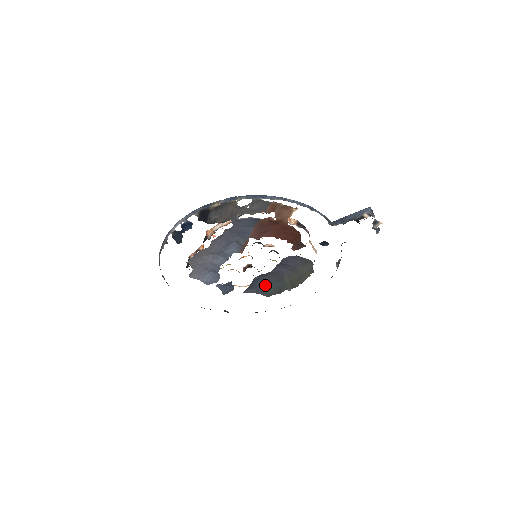
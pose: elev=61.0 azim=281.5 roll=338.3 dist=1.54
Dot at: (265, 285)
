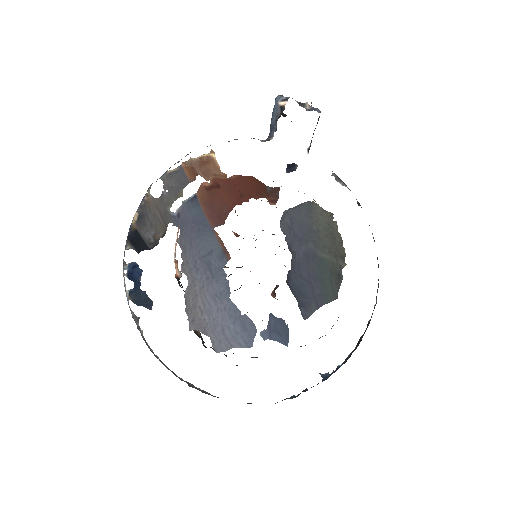
Dot at: (315, 288)
